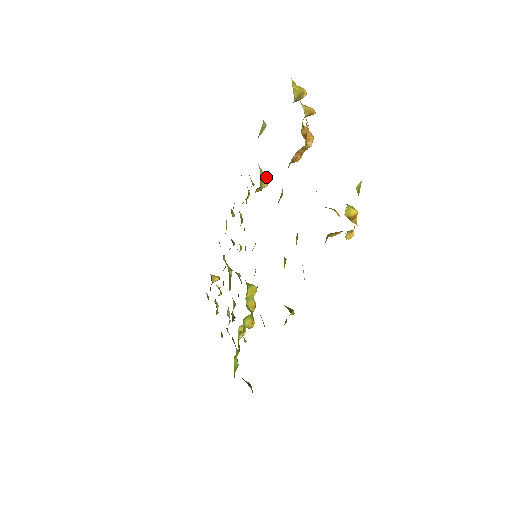
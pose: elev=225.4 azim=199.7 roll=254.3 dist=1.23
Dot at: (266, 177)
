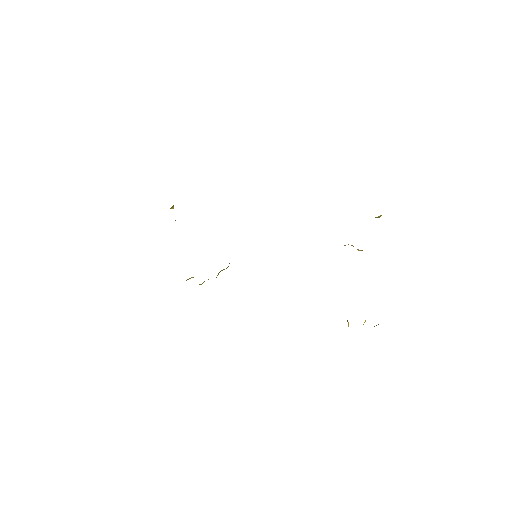
Dot at: occluded
